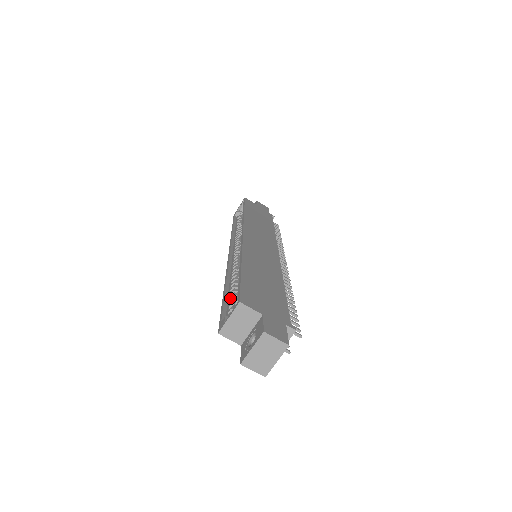
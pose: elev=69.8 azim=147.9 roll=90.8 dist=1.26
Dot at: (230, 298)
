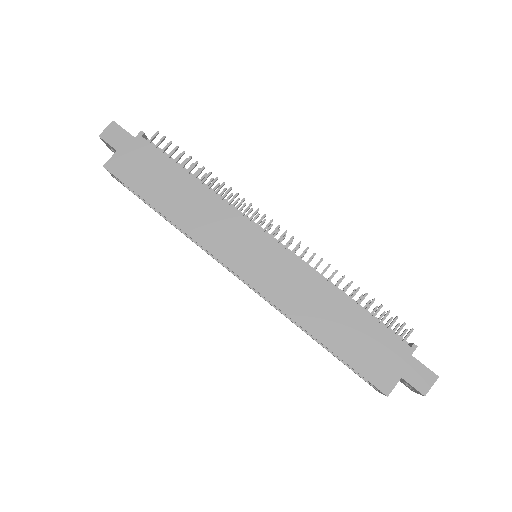
Dot at: occluded
